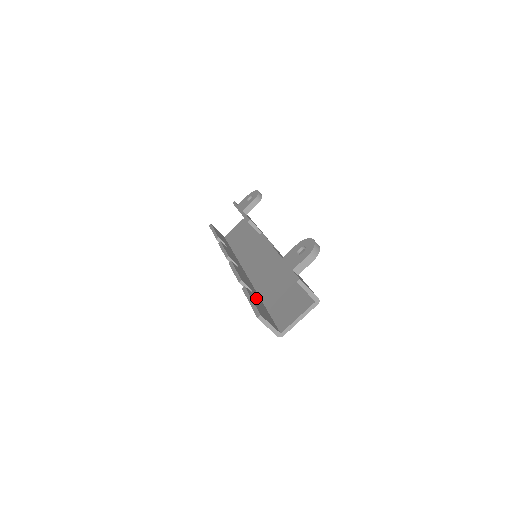
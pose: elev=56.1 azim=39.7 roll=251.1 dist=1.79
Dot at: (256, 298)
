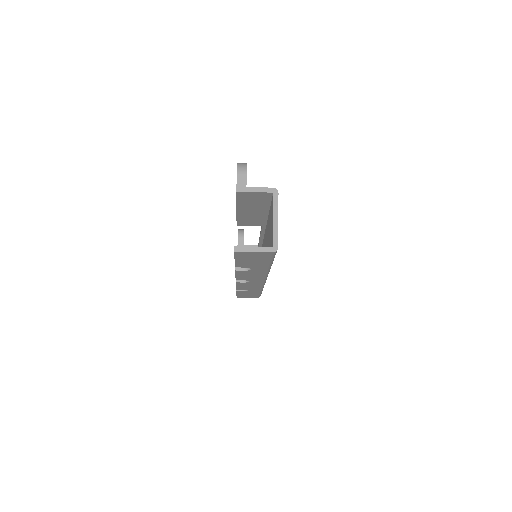
Dot at: occluded
